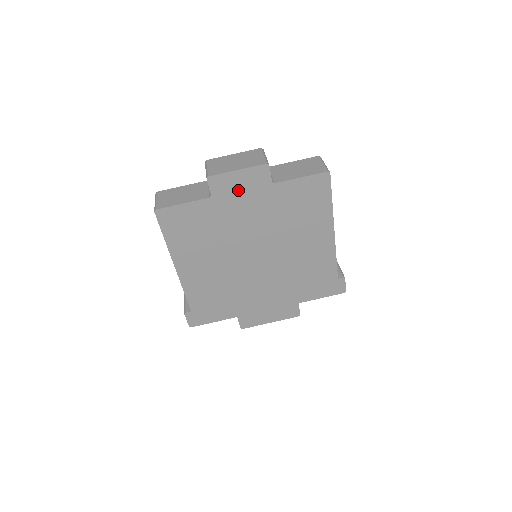
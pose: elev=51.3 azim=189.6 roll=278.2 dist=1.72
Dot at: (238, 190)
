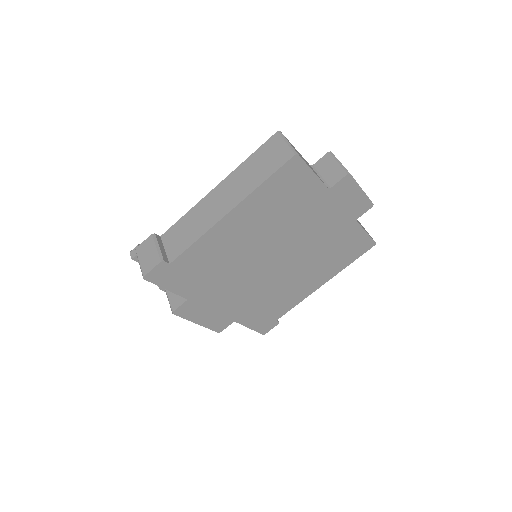
Dot at: (343, 203)
